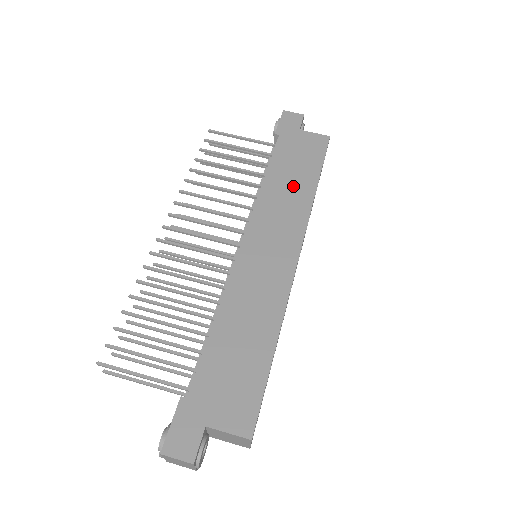
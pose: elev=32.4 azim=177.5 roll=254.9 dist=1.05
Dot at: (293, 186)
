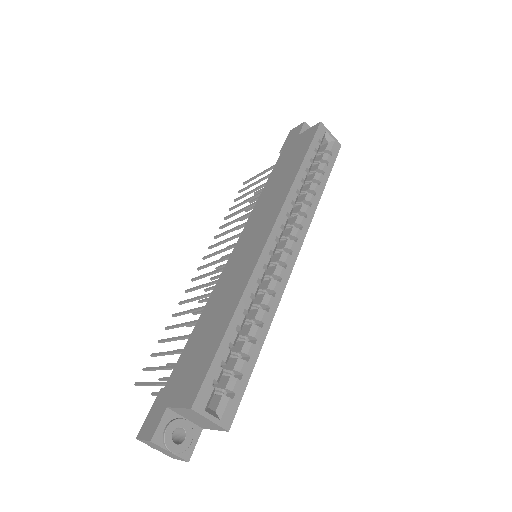
Dot at: (281, 181)
